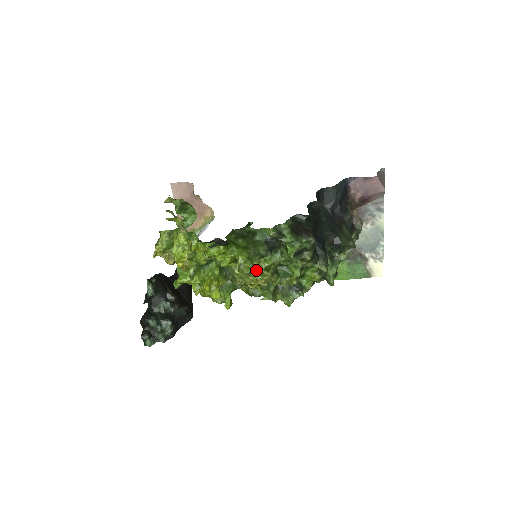
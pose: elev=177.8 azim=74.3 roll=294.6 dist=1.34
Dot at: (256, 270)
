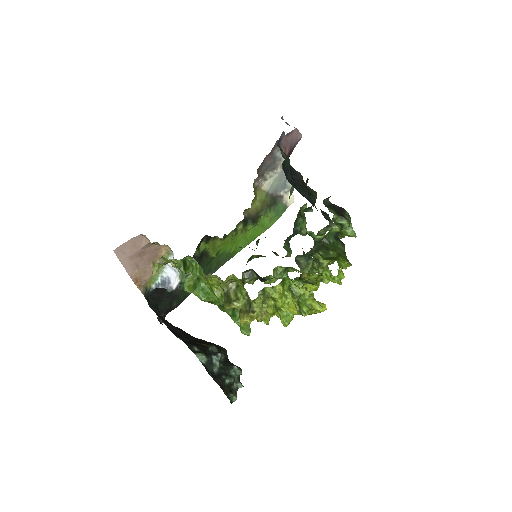
Dot at: (326, 266)
